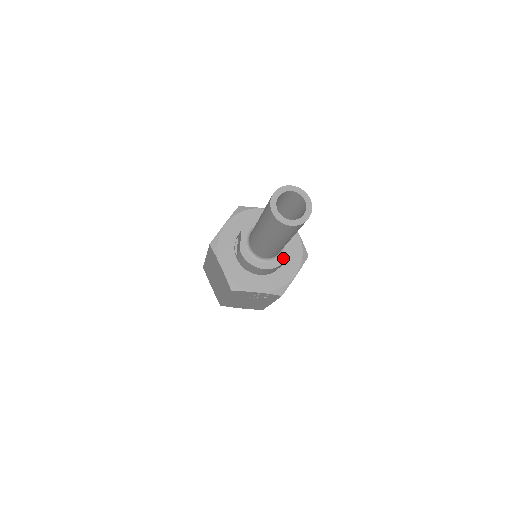
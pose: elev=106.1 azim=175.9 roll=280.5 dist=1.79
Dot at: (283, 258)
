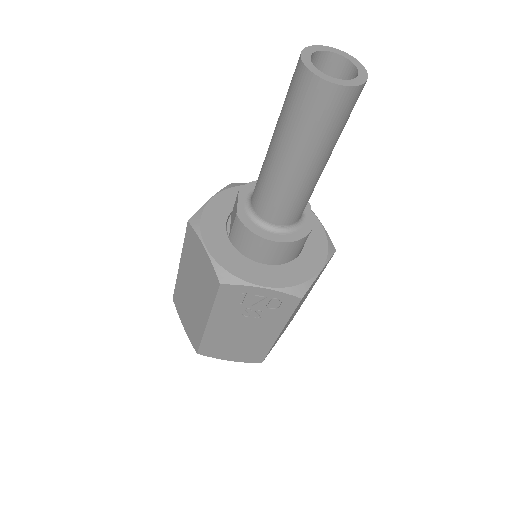
Dot at: (304, 231)
